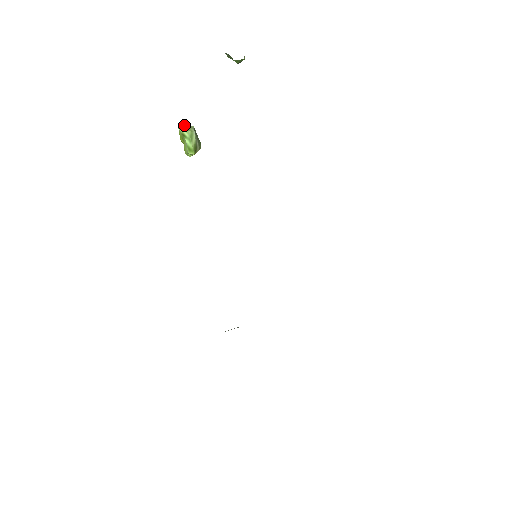
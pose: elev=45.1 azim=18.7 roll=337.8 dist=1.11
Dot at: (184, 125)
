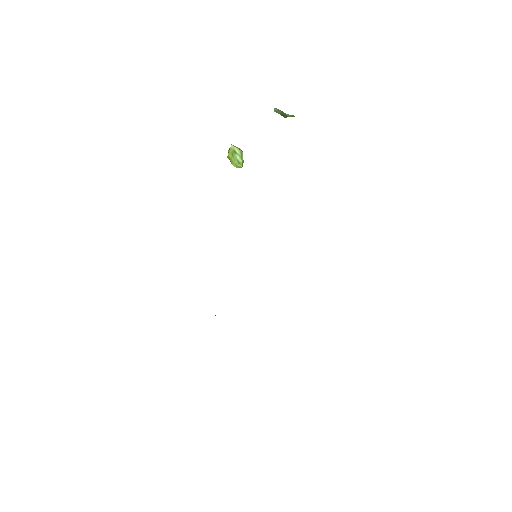
Dot at: occluded
